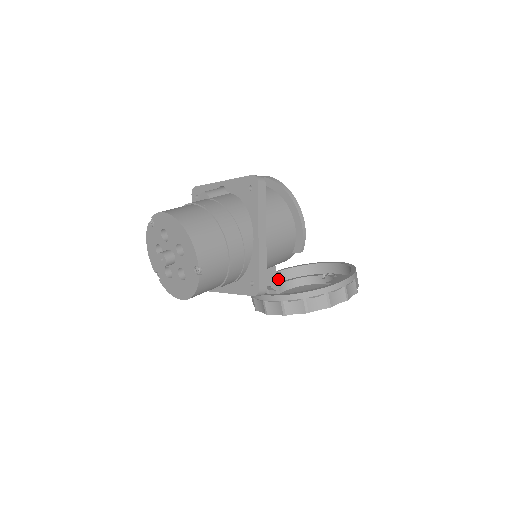
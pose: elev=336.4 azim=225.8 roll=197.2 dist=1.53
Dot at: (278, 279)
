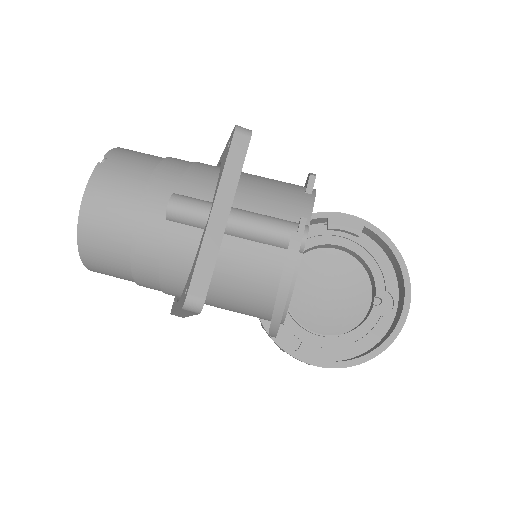
Dot at: occluded
